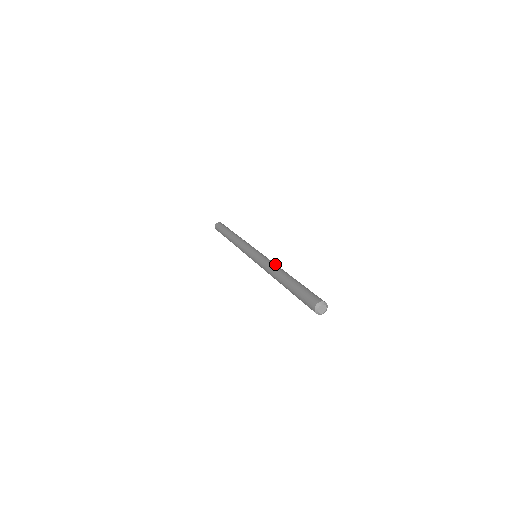
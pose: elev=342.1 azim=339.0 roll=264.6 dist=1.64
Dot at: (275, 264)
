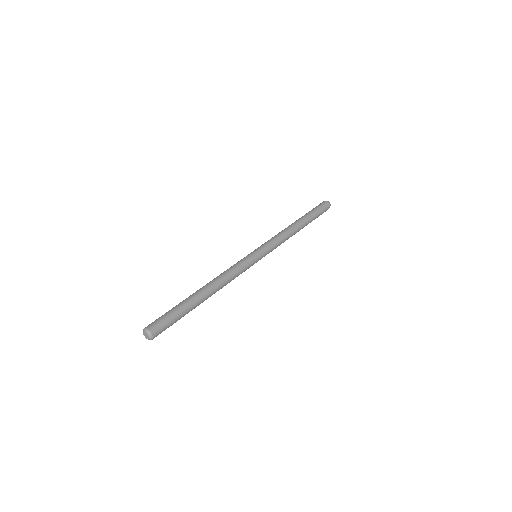
Dot at: (226, 274)
